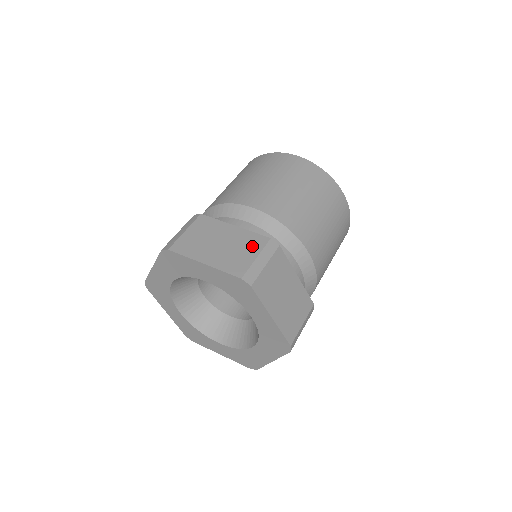
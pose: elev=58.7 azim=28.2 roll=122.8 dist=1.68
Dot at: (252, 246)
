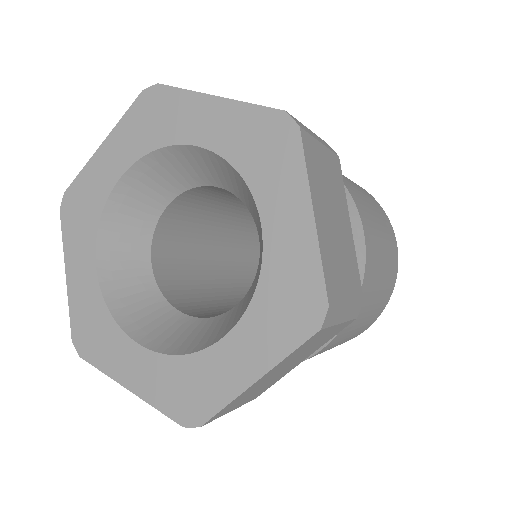
Dot at: occluded
